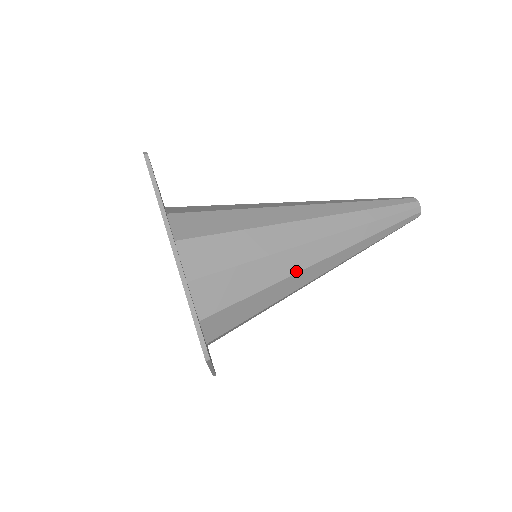
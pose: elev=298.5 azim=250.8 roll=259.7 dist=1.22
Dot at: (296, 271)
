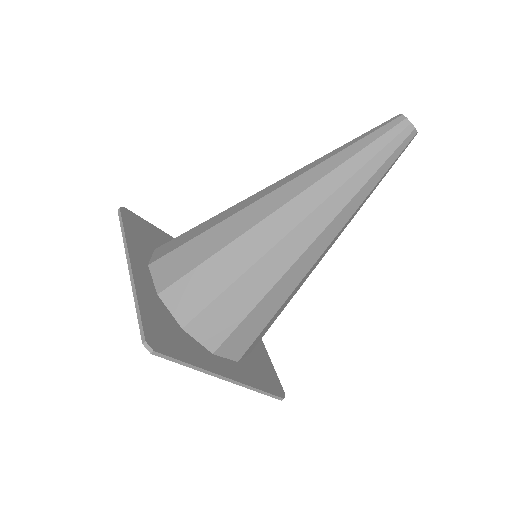
Dot at: (308, 276)
